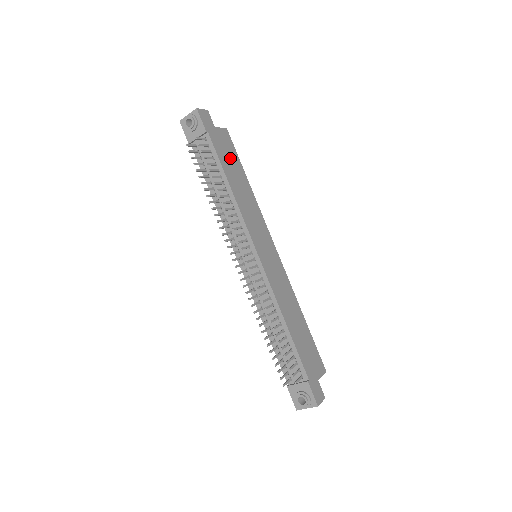
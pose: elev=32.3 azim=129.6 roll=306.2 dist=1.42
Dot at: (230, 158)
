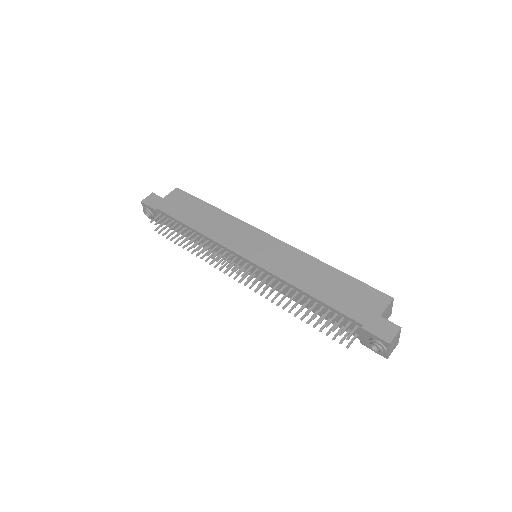
Dot at: (187, 207)
